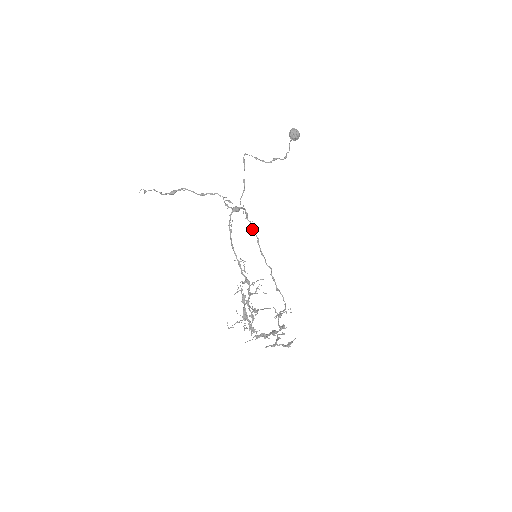
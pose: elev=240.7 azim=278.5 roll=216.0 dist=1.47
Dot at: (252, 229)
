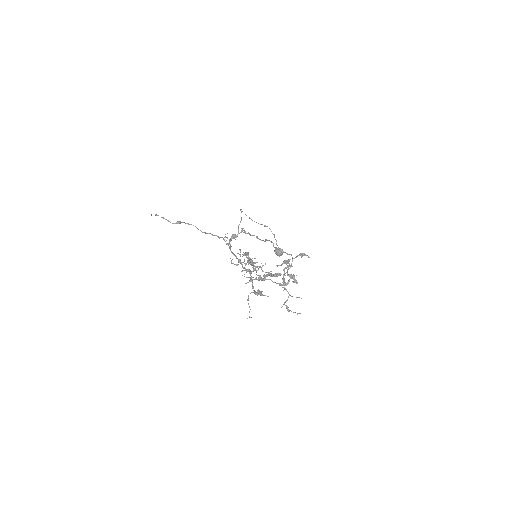
Dot at: (251, 235)
